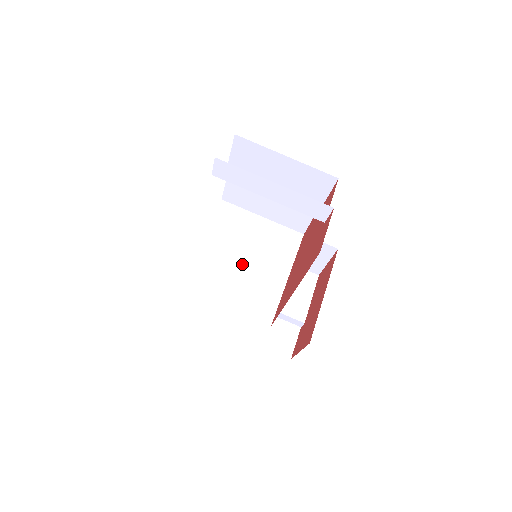
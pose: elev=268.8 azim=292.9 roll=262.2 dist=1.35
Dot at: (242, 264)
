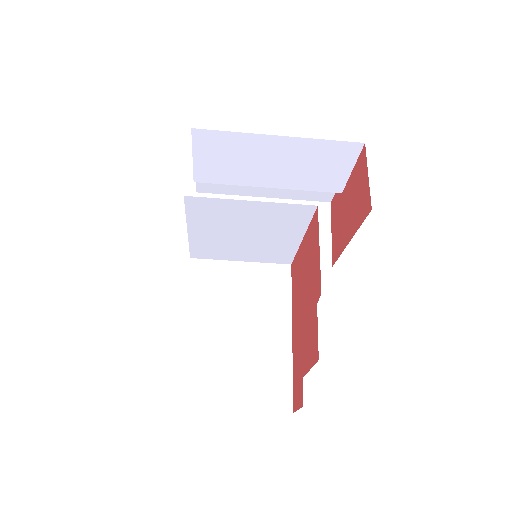
Dot at: (245, 239)
